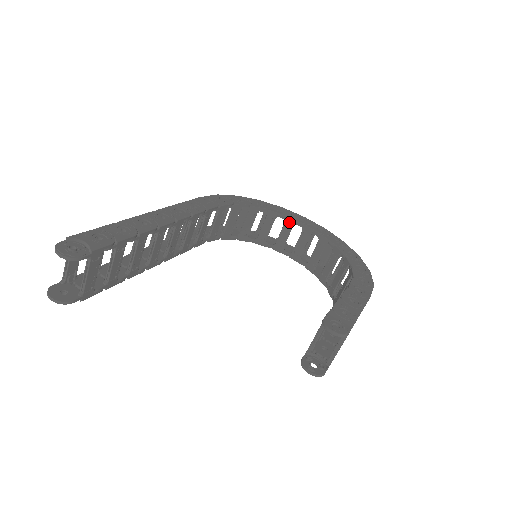
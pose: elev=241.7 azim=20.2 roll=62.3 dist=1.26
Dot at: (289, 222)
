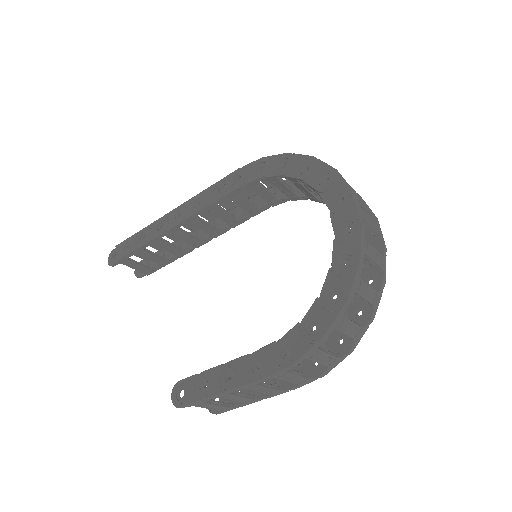
Dot at: occluded
